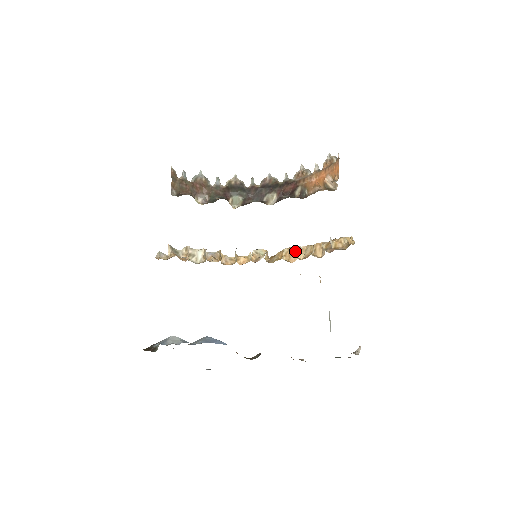
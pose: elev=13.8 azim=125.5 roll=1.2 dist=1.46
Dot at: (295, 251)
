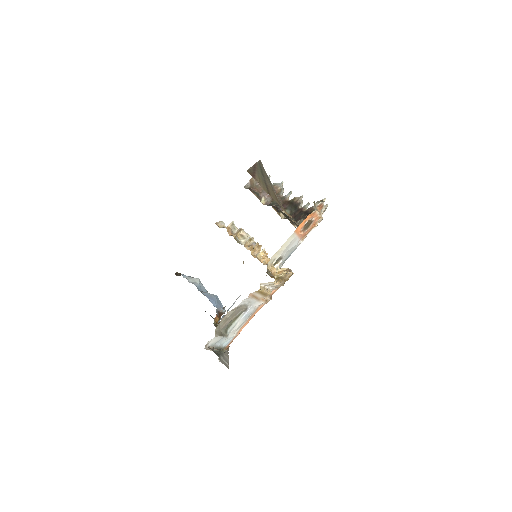
Dot at: occluded
